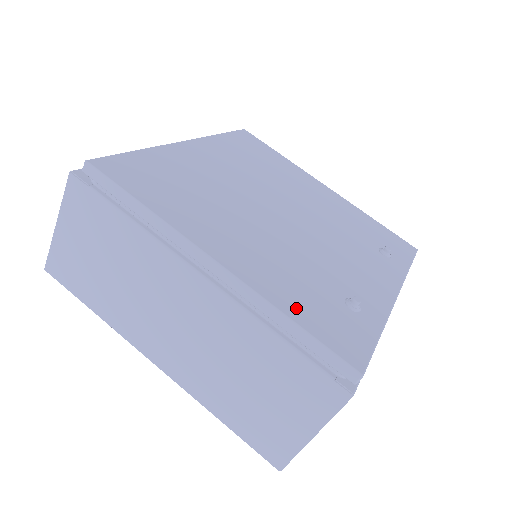
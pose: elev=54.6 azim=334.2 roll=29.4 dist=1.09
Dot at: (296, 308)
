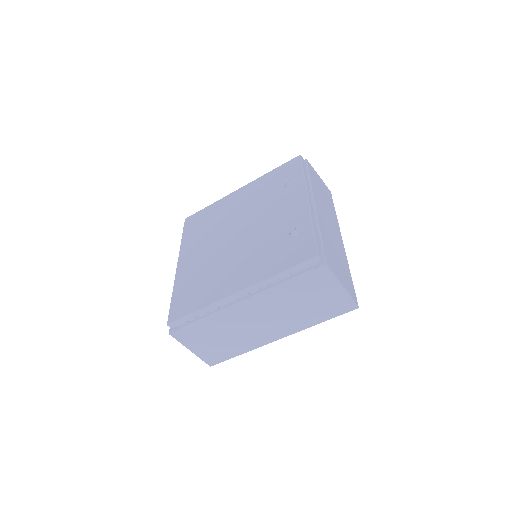
Dot at: (276, 267)
